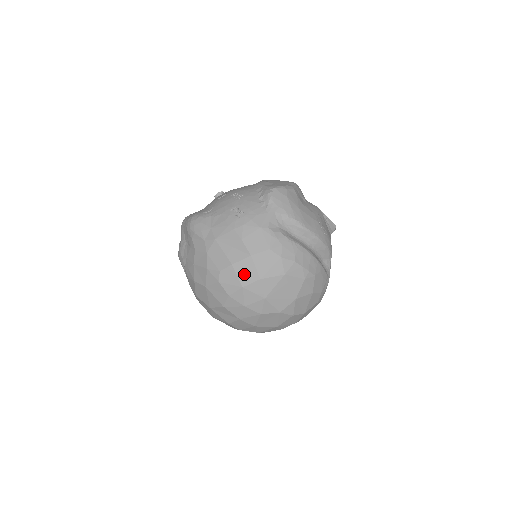
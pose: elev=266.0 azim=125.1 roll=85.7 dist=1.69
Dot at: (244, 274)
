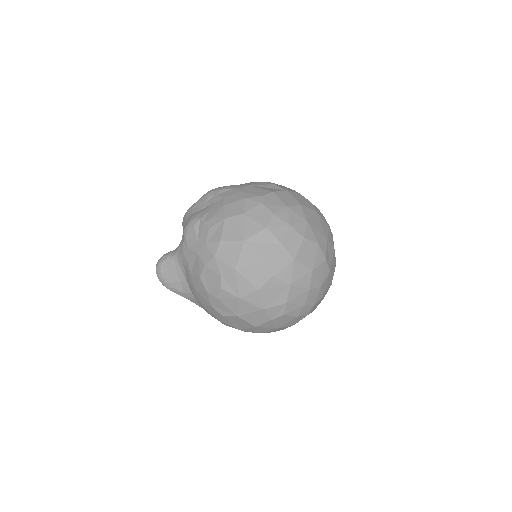
Dot at: (285, 199)
